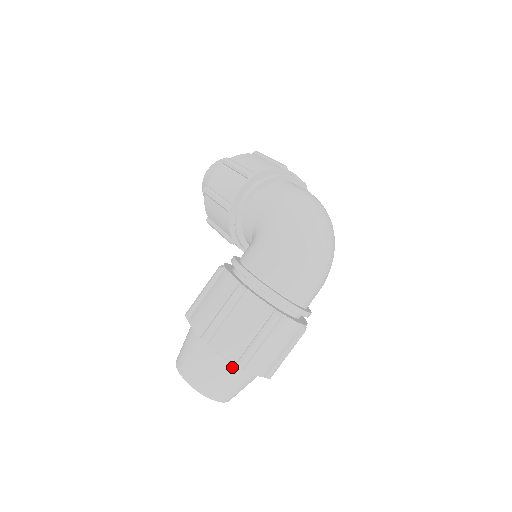
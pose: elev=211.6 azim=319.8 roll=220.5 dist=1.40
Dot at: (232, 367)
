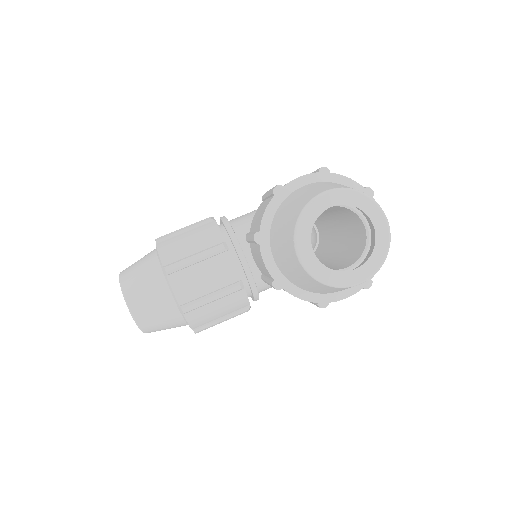
Dot at: occluded
